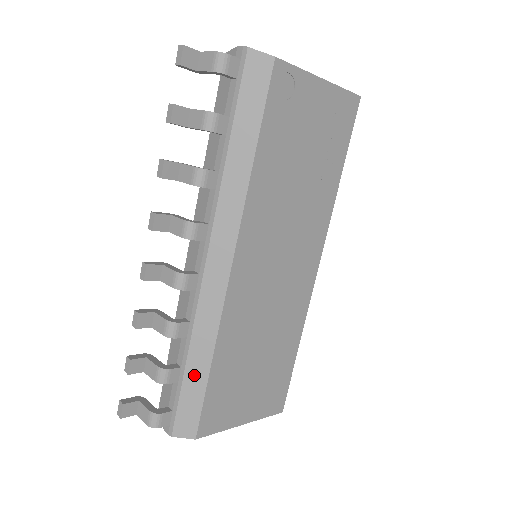
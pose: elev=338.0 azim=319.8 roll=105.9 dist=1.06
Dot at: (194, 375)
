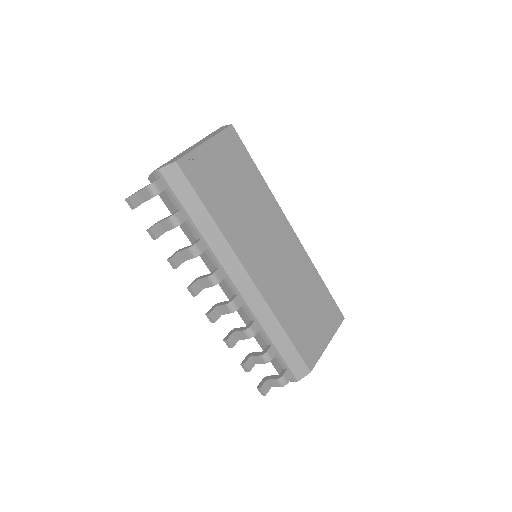
Dot at: (281, 343)
